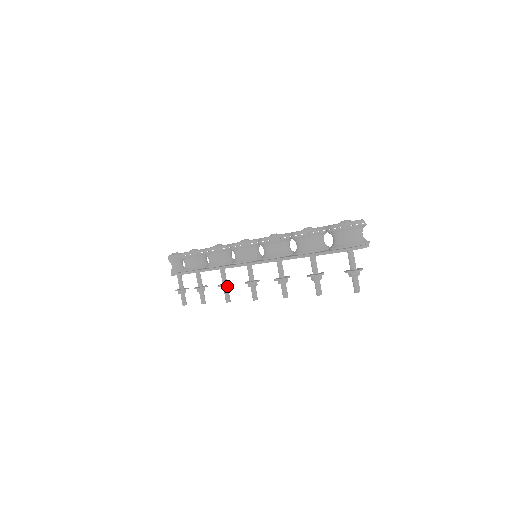
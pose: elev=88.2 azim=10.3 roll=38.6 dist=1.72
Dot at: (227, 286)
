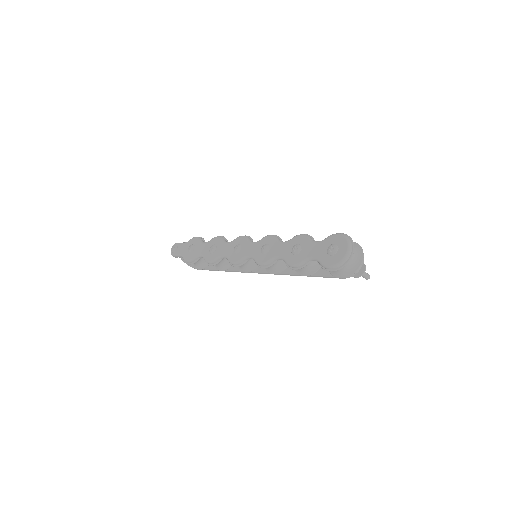
Dot at: occluded
